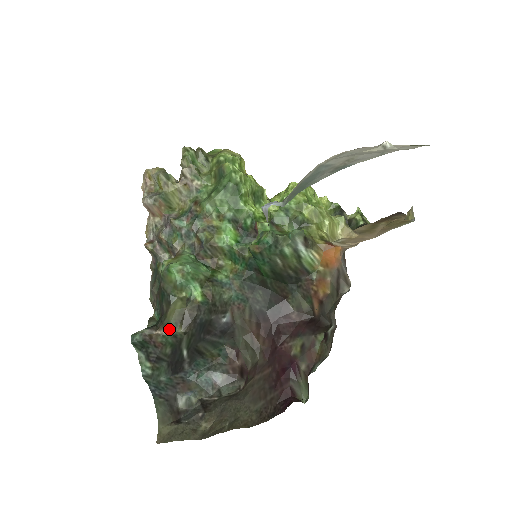
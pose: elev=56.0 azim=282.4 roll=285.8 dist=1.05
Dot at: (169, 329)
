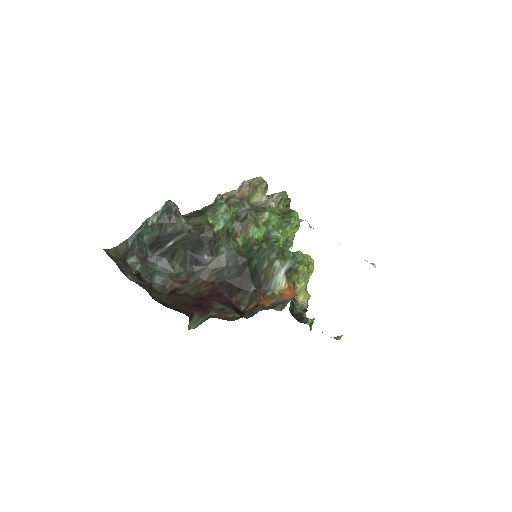
Dot at: (186, 221)
